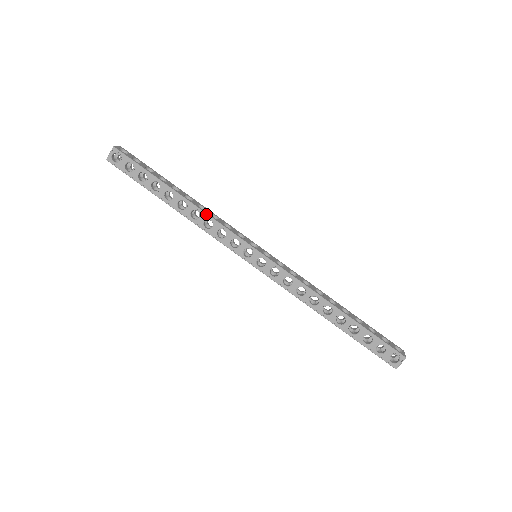
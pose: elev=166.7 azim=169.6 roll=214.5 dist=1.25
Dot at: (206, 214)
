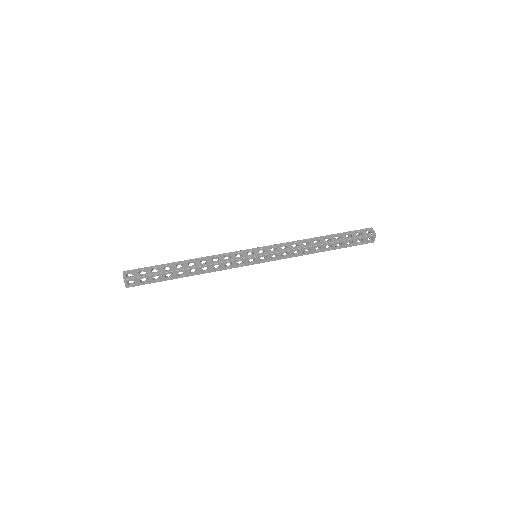
Dot at: (211, 265)
